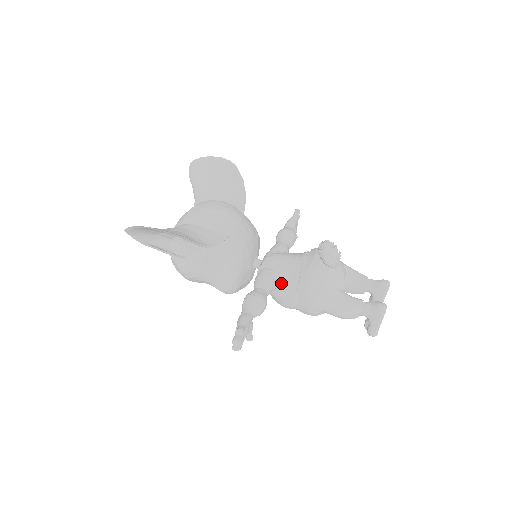
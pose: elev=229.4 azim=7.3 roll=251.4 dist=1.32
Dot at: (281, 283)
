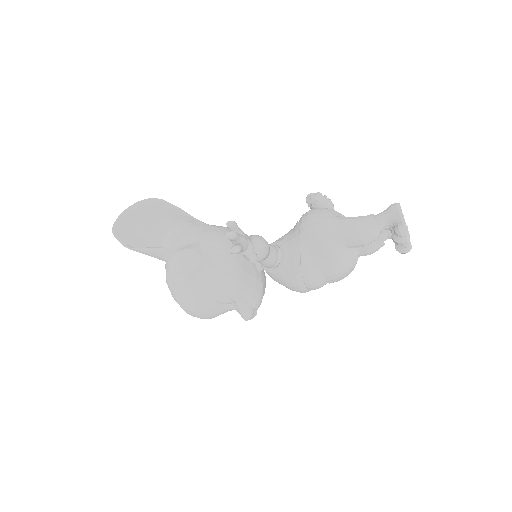
Dot at: (283, 244)
